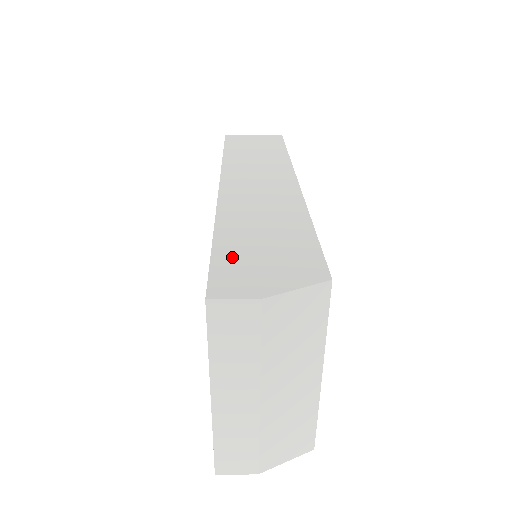
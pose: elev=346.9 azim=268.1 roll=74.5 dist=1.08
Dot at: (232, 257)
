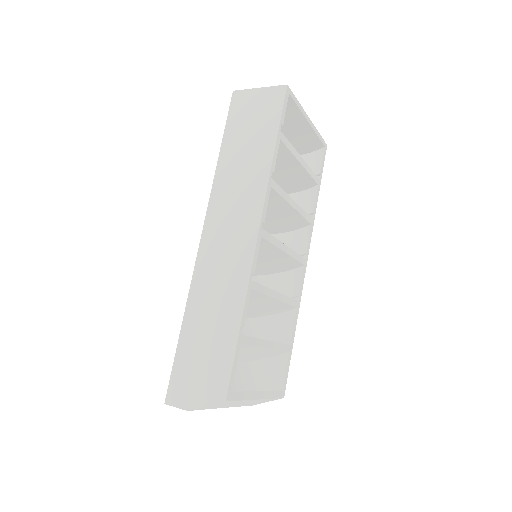
Dot at: (184, 362)
